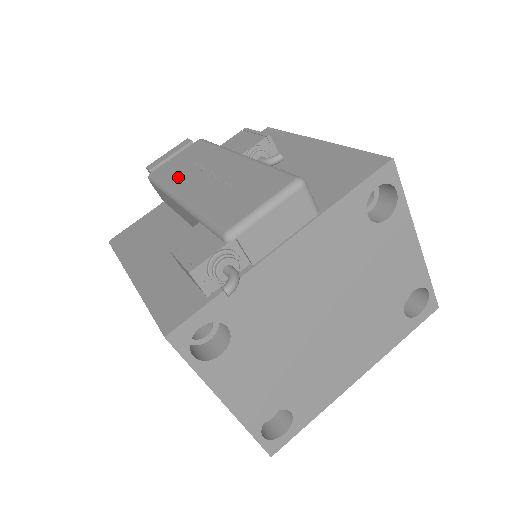
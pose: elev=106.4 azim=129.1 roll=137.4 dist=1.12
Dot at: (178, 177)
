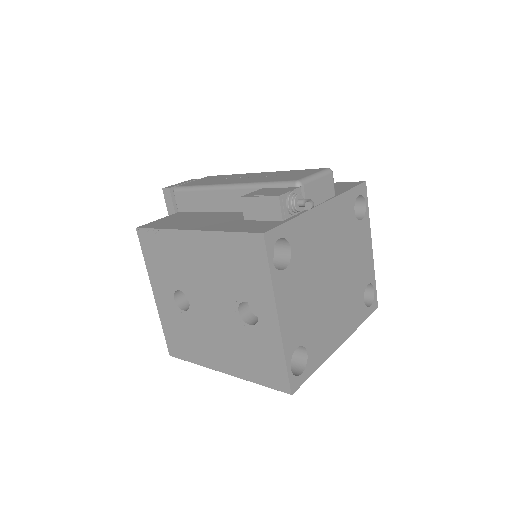
Dot at: (213, 182)
